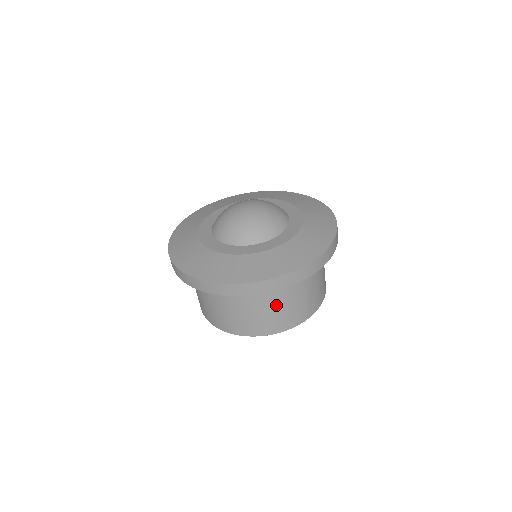
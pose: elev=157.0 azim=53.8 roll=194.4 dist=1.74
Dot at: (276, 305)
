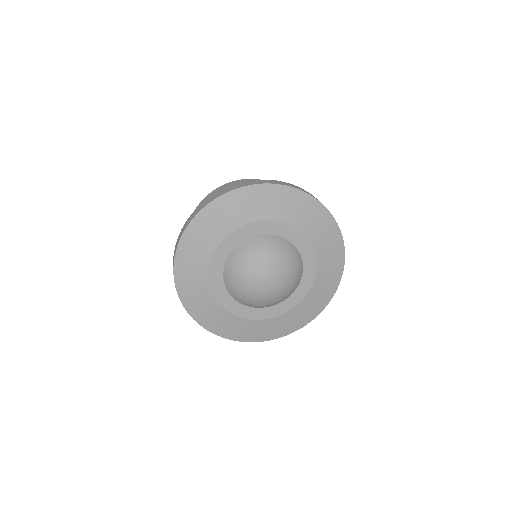
Dot at: occluded
